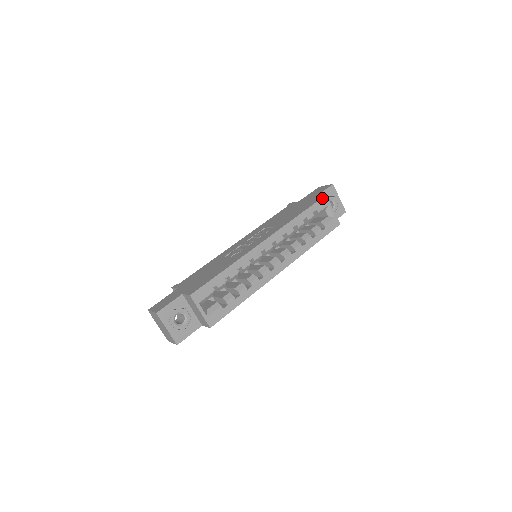
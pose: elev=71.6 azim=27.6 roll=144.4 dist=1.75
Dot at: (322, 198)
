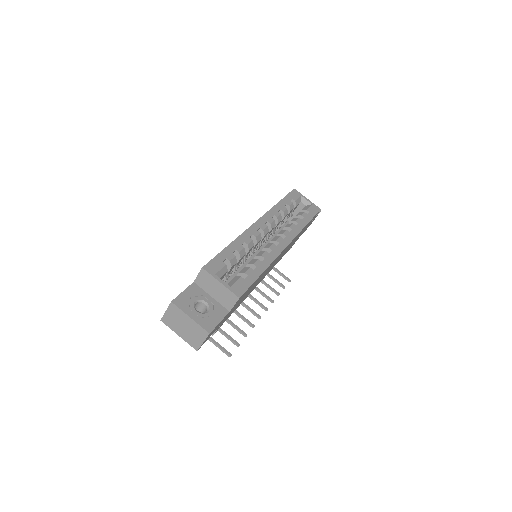
Dot at: (292, 191)
